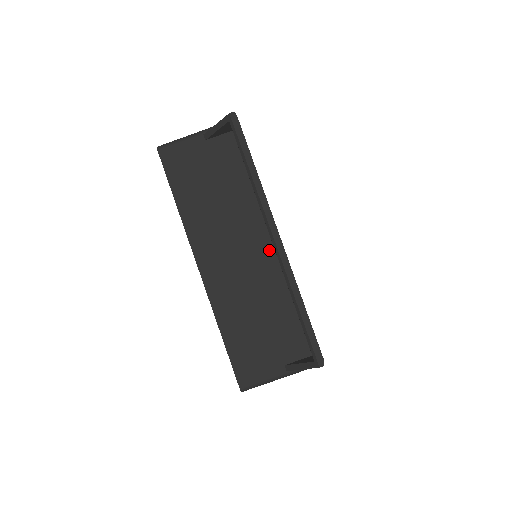
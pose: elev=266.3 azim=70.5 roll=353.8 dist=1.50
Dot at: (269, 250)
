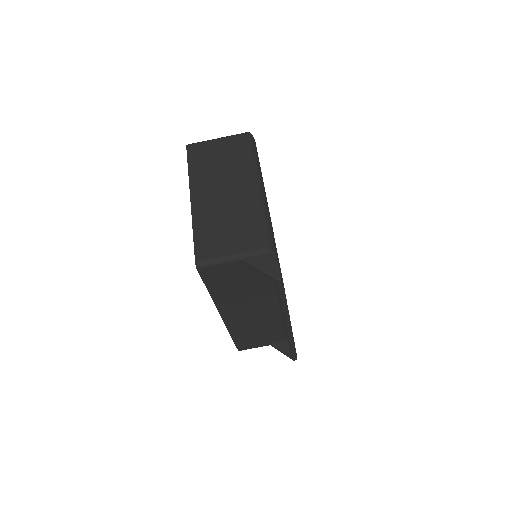
Dot at: (278, 309)
